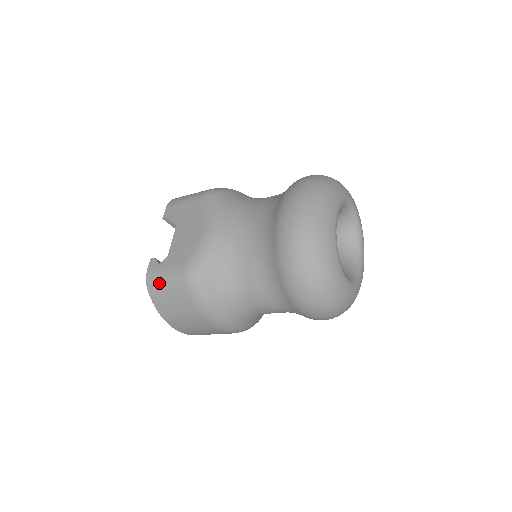
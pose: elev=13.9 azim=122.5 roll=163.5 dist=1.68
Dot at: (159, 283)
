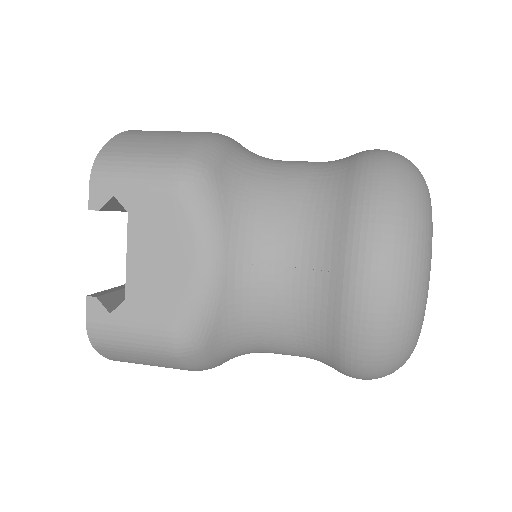
Dot at: (117, 344)
